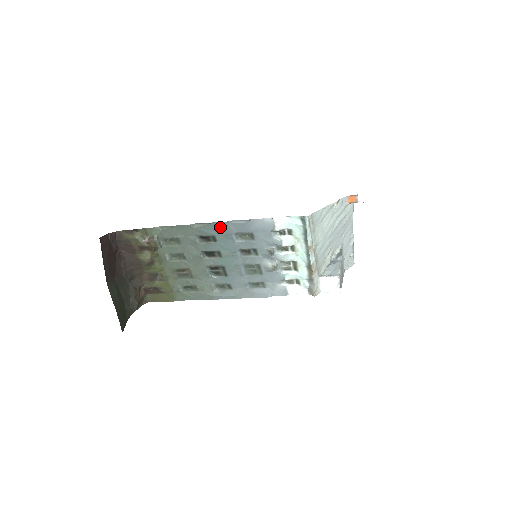
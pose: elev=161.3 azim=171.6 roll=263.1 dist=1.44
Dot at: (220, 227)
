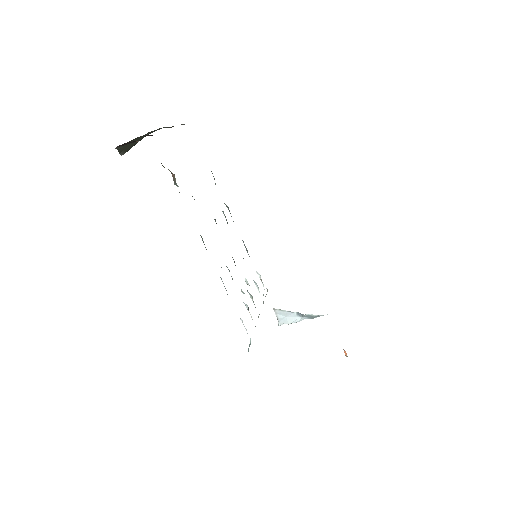
Dot at: occluded
